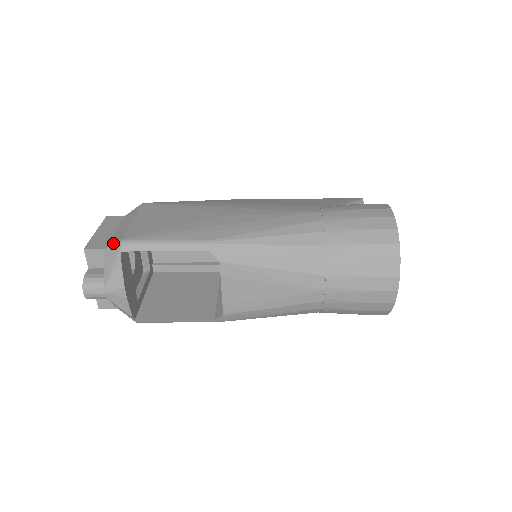
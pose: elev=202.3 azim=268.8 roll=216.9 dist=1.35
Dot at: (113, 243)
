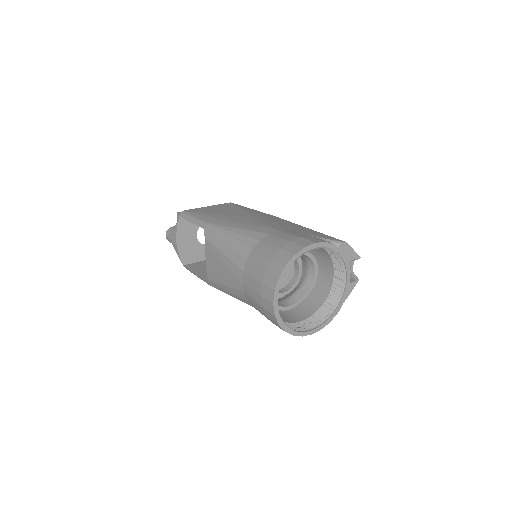
Dot at: occluded
